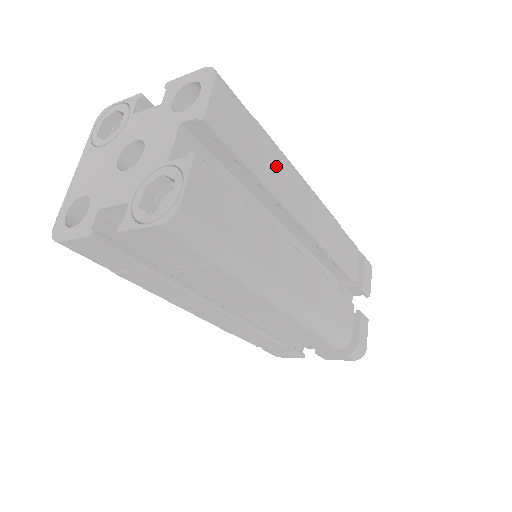
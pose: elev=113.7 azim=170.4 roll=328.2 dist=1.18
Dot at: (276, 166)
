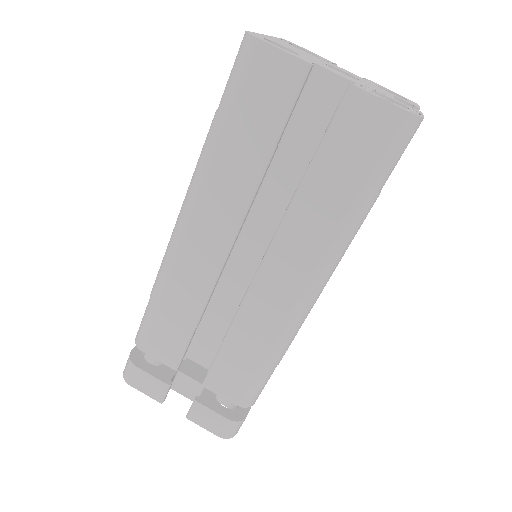
Dot at: occluded
